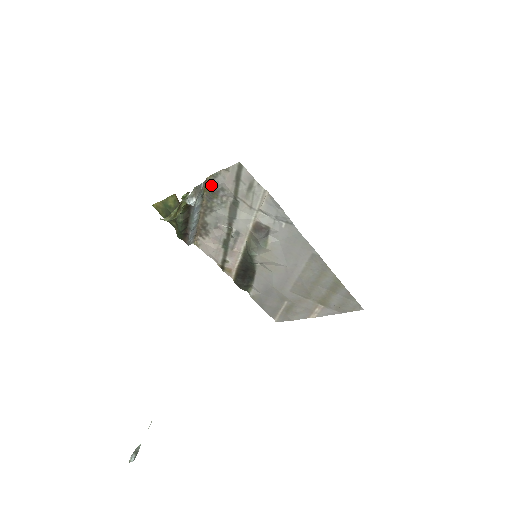
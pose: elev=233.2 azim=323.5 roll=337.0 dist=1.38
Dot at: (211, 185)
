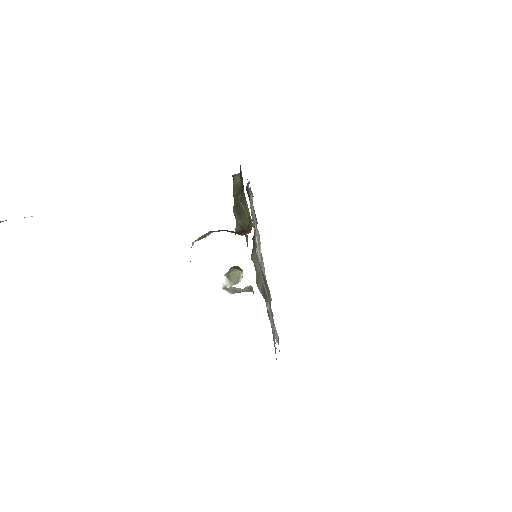
Dot at: occluded
